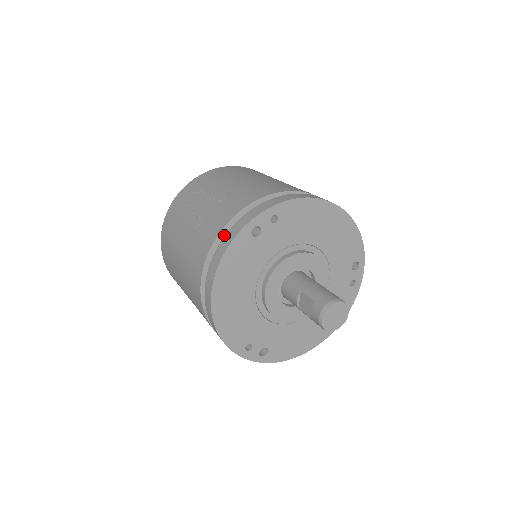
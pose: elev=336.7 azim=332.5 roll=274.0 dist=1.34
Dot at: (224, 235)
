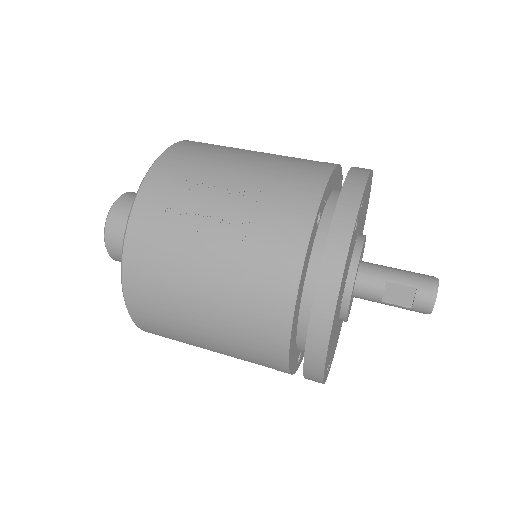
Dot at: (310, 241)
